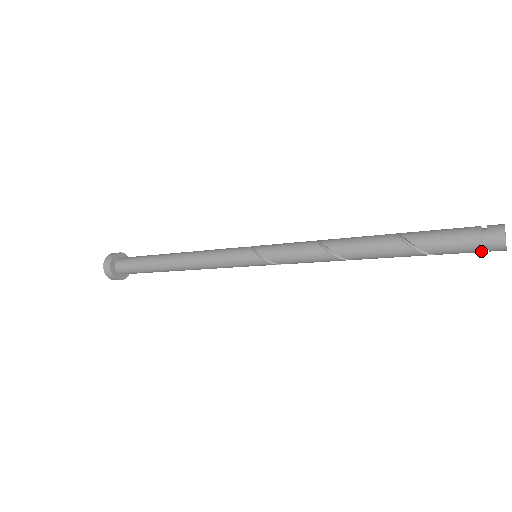
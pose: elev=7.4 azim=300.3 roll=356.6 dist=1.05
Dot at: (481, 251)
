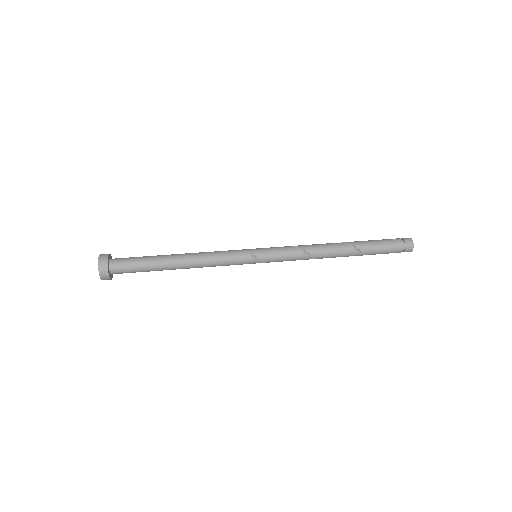
Dot at: occluded
